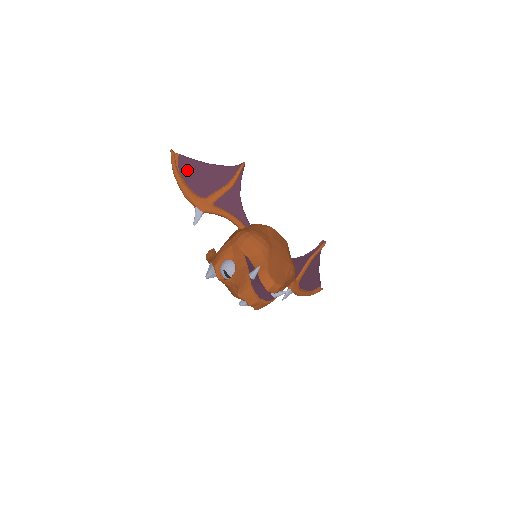
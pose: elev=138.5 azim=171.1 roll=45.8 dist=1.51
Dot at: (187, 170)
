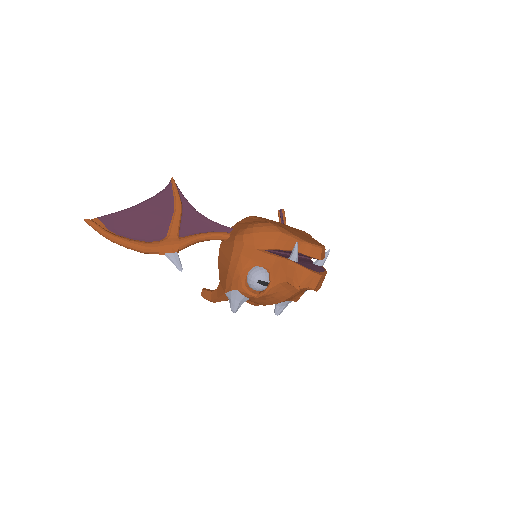
Dot at: (121, 226)
